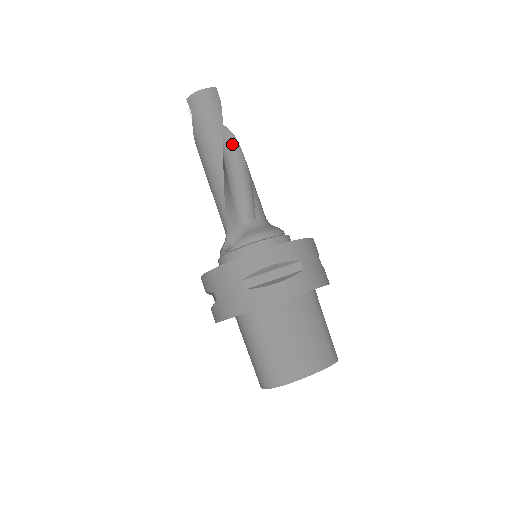
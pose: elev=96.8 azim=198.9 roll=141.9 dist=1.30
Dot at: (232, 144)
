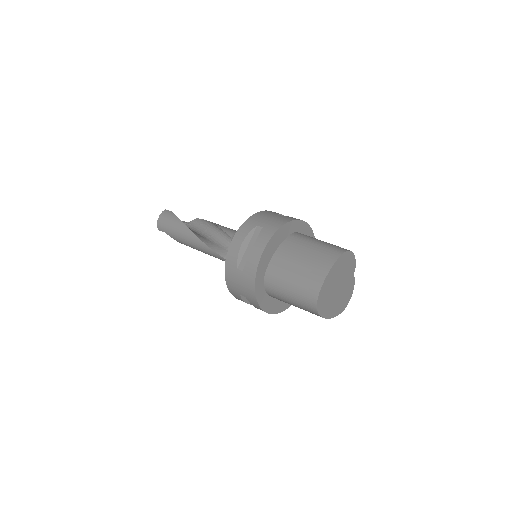
Dot at: (199, 223)
